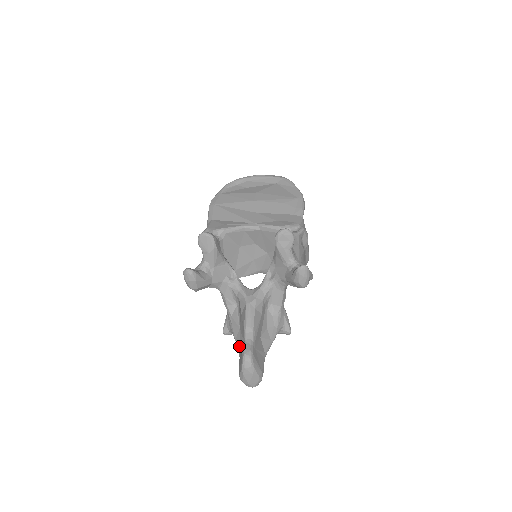
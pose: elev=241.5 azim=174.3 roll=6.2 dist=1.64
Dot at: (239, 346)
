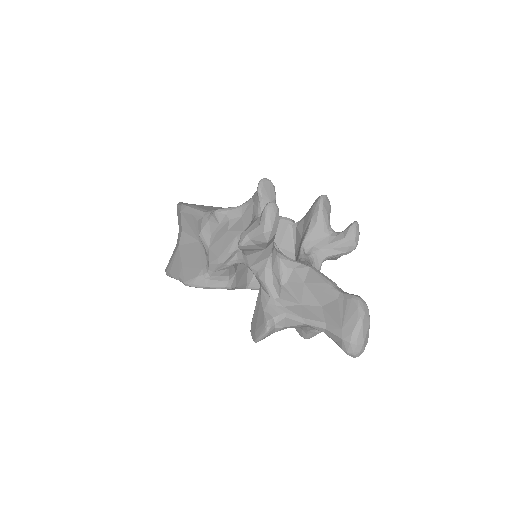
Dot at: (317, 317)
